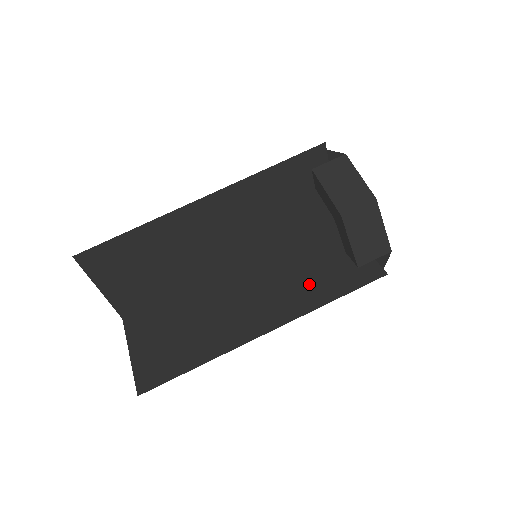
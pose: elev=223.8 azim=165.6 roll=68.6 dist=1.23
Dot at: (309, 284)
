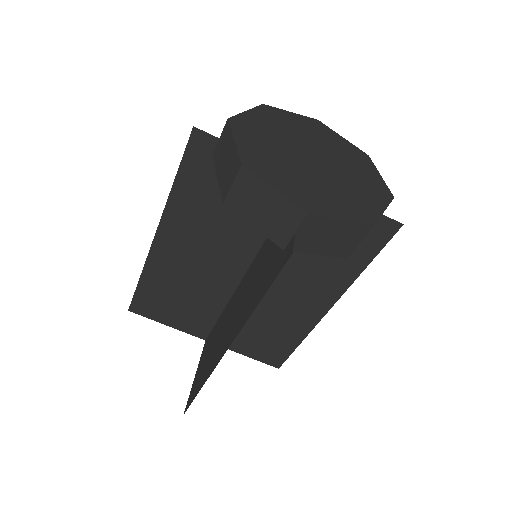
Dot at: (258, 284)
